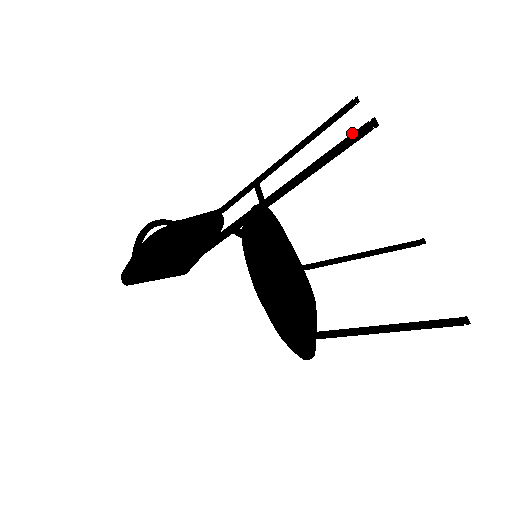
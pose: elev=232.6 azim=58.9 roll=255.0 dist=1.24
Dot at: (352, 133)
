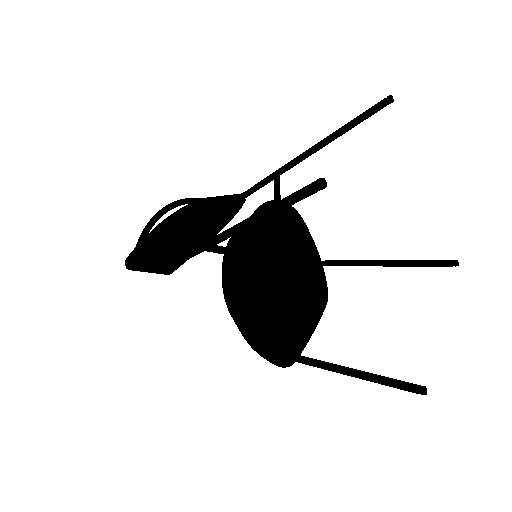
Dot at: (300, 189)
